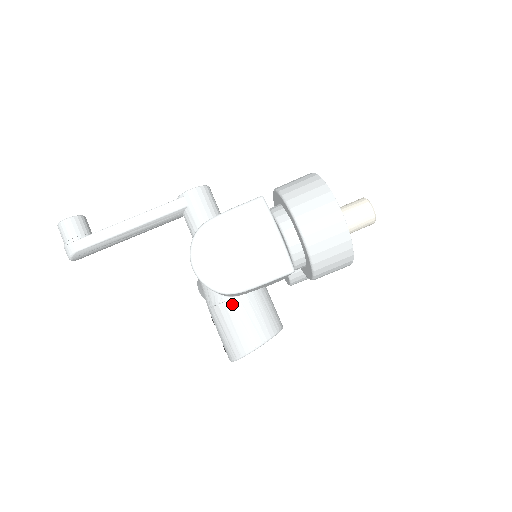
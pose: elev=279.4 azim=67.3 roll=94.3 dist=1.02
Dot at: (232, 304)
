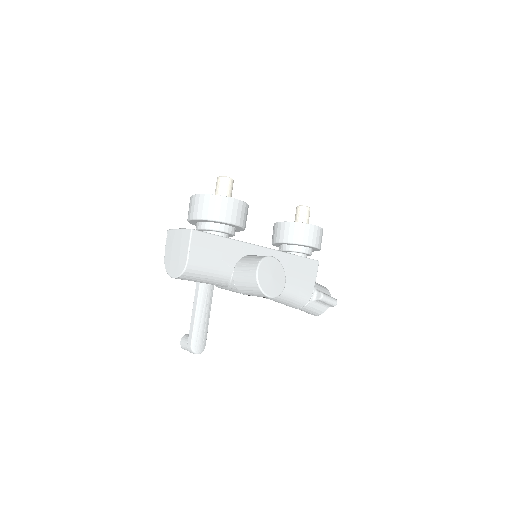
Dot at: (235, 277)
